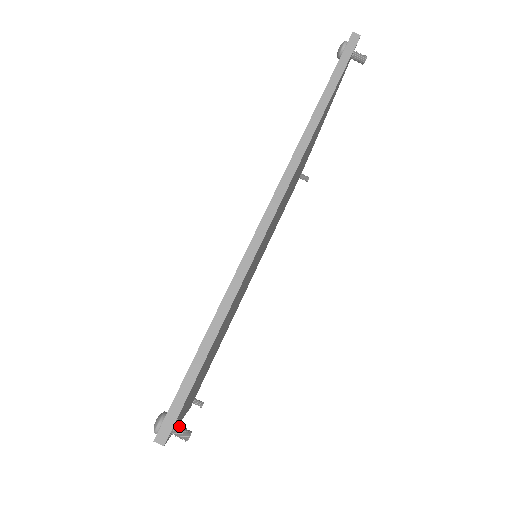
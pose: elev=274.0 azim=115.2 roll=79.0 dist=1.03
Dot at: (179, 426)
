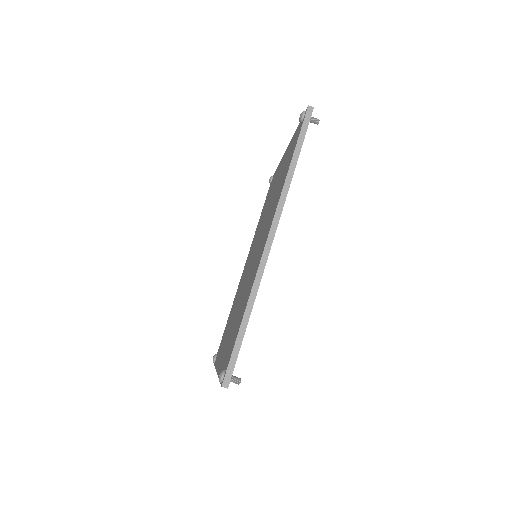
Dot at: (233, 376)
